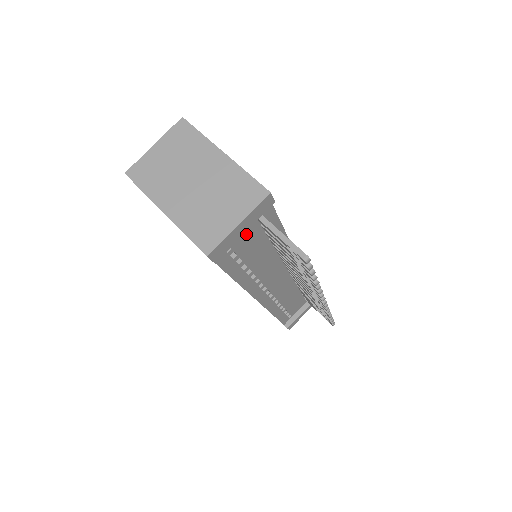
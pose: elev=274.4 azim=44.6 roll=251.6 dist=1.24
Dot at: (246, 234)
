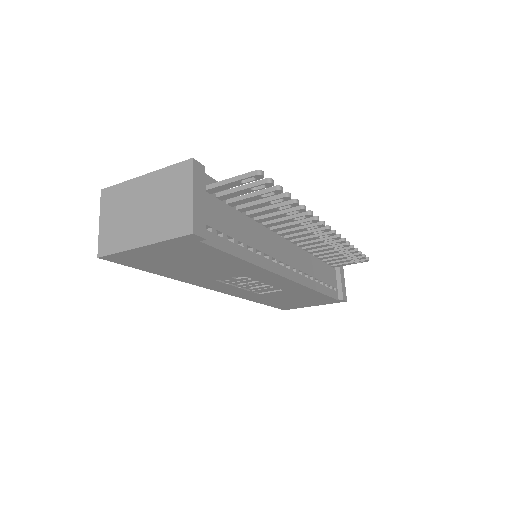
Dot at: (212, 210)
